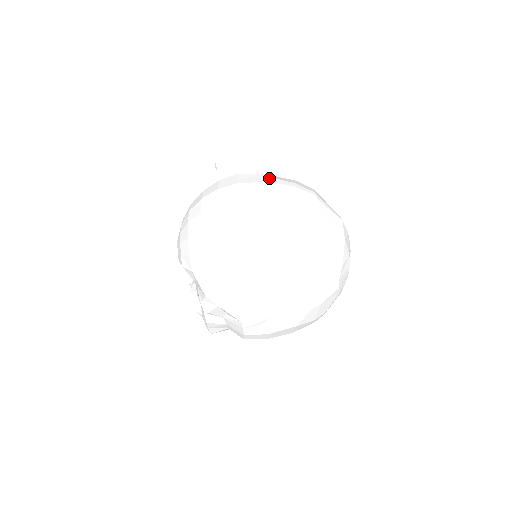
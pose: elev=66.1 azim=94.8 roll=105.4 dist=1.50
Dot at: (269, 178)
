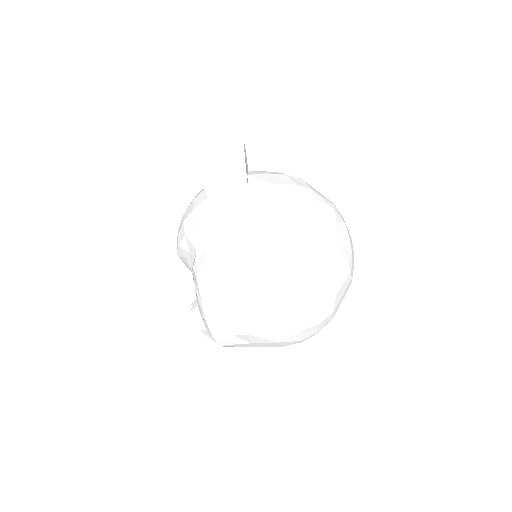
Dot at: occluded
